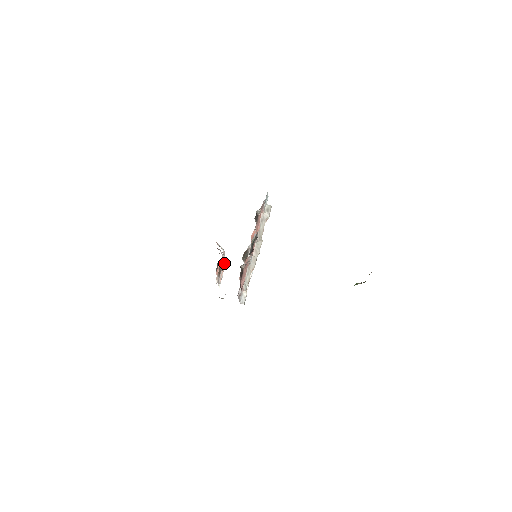
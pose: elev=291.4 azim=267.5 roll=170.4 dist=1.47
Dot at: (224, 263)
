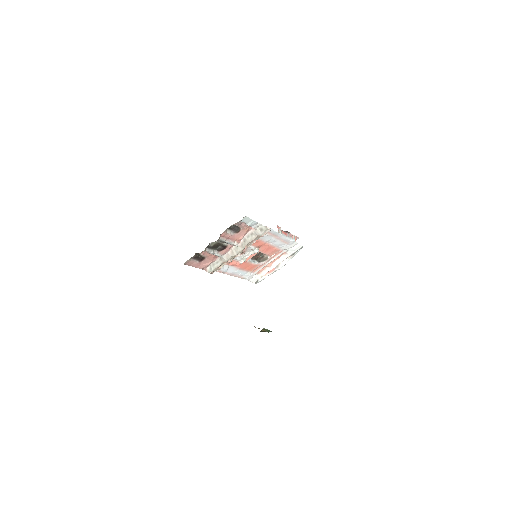
Dot at: occluded
